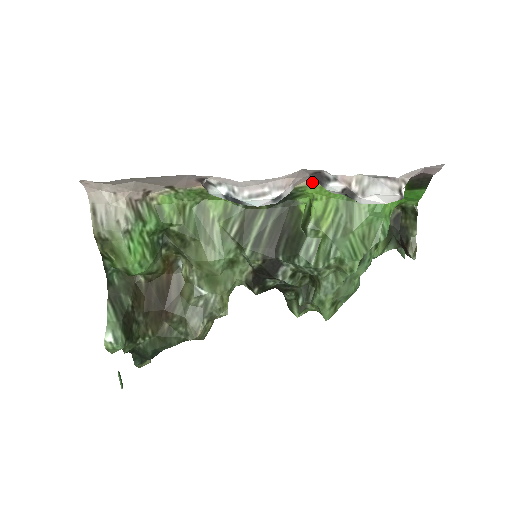
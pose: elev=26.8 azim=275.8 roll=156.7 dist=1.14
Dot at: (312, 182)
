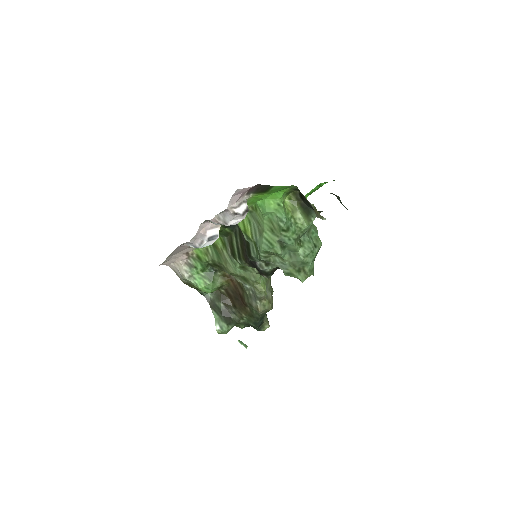
Dot at: occluded
